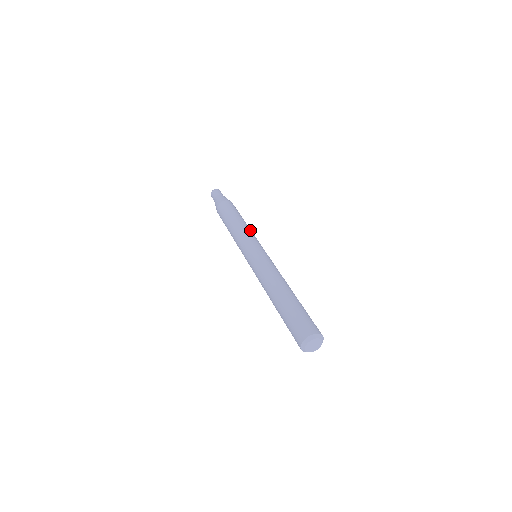
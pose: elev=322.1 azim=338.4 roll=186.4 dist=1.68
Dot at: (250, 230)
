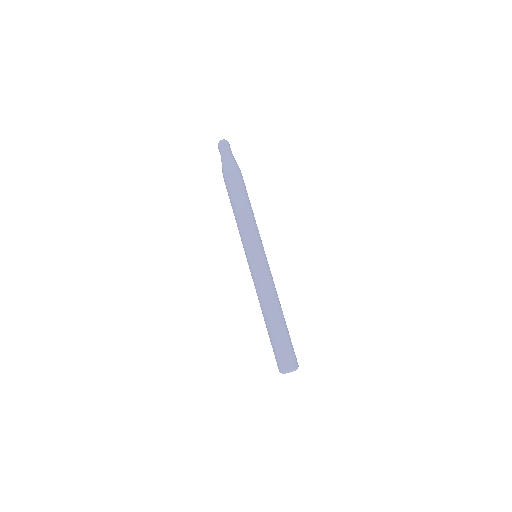
Dot at: occluded
